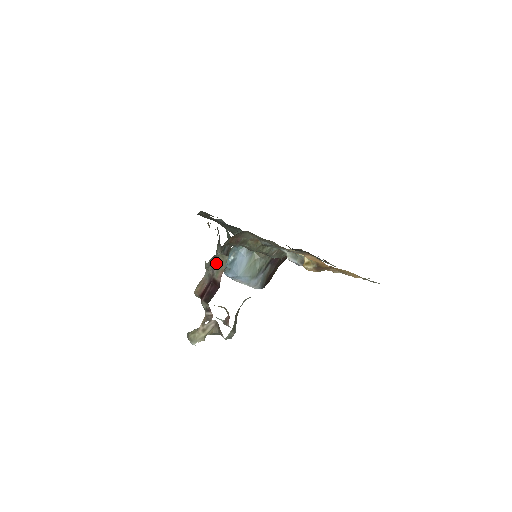
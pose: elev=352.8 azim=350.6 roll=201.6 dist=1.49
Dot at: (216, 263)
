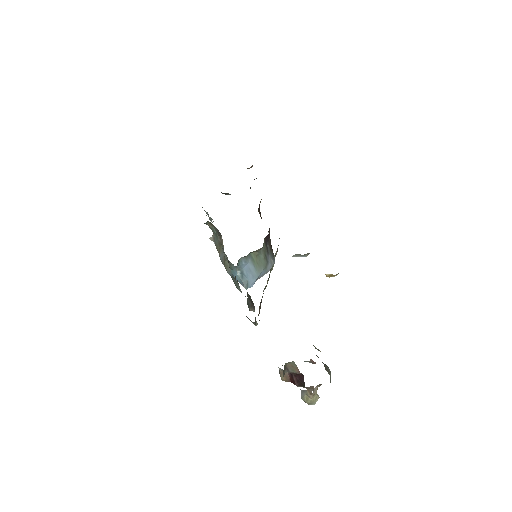
Dot at: (286, 367)
